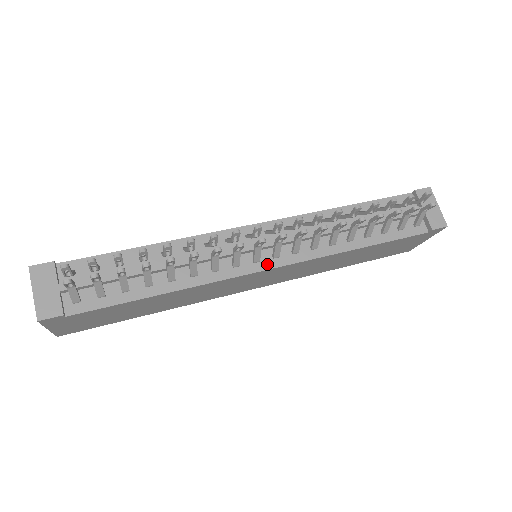
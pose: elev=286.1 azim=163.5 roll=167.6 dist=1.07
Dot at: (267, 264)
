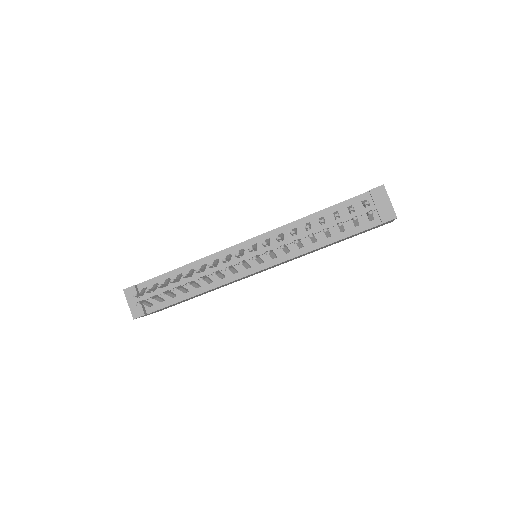
Dot at: (256, 268)
